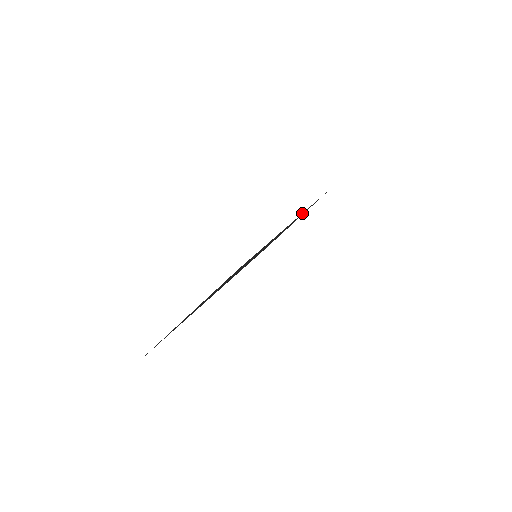
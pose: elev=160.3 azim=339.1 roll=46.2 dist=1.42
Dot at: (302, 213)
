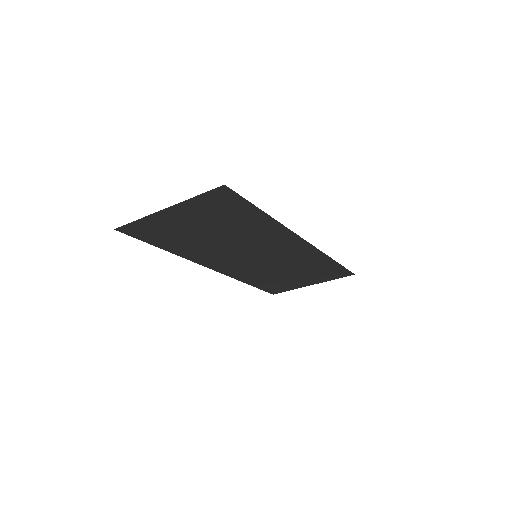
Dot at: (313, 249)
